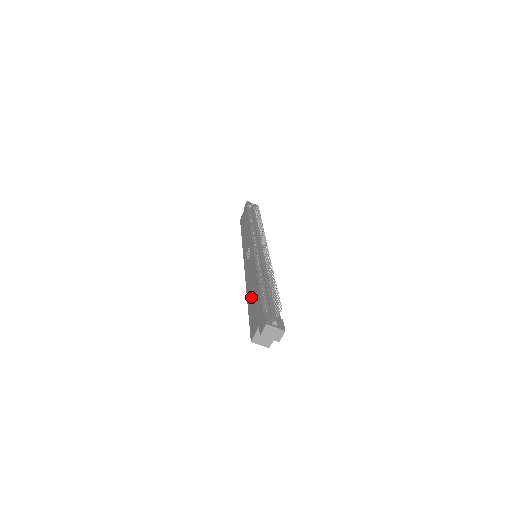
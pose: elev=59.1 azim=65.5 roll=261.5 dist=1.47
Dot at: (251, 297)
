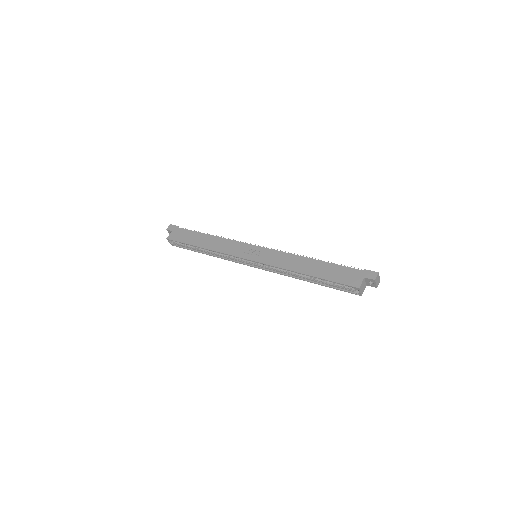
Dot at: (315, 270)
